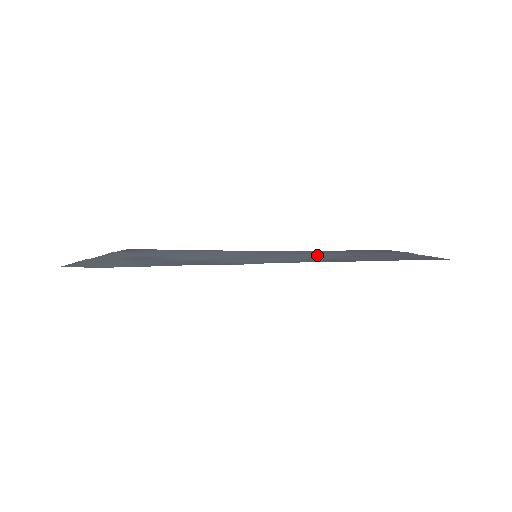
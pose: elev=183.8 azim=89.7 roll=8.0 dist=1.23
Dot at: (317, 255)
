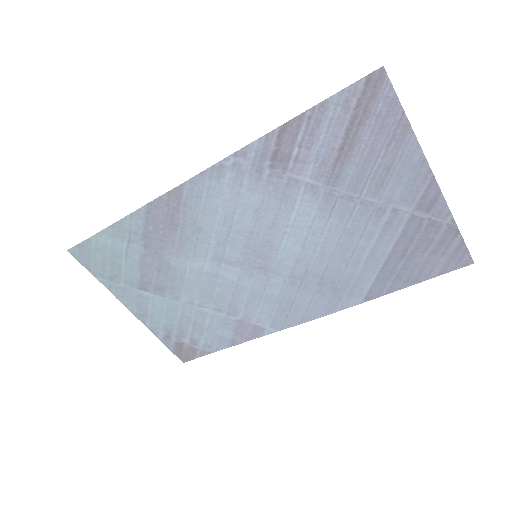
Dot at: (319, 230)
